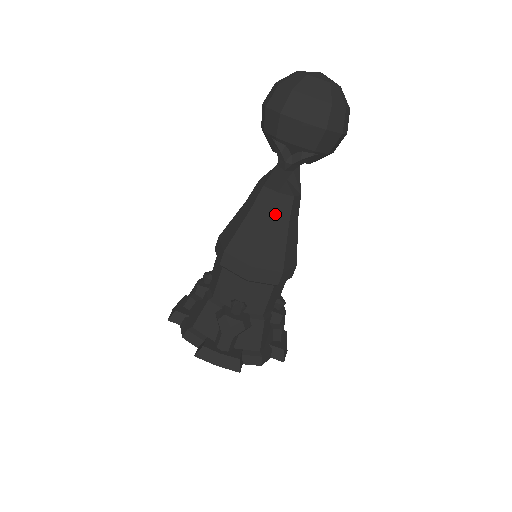
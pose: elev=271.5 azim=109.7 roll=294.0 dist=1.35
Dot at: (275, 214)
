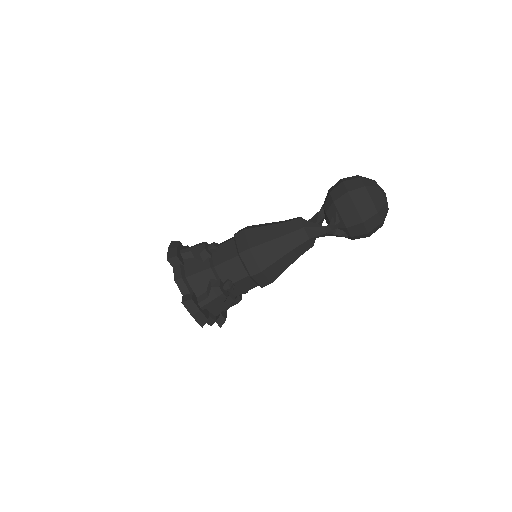
Dot at: (297, 249)
